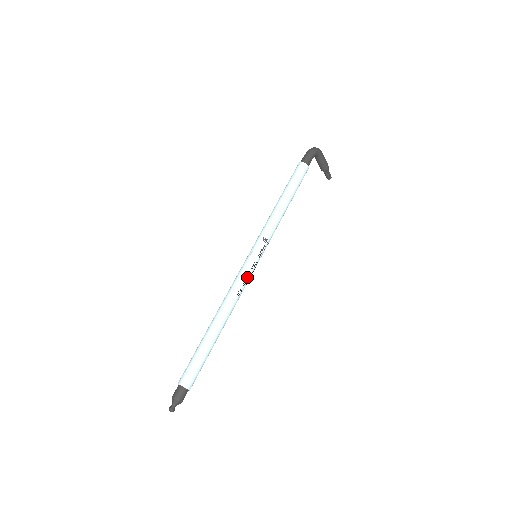
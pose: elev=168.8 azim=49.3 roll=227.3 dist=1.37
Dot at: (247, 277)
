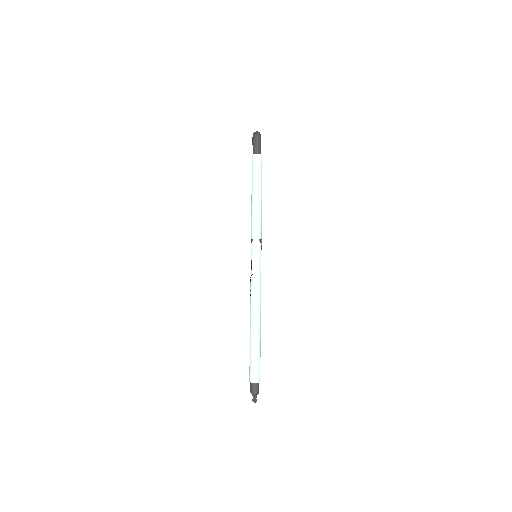
Dot at: occluded
